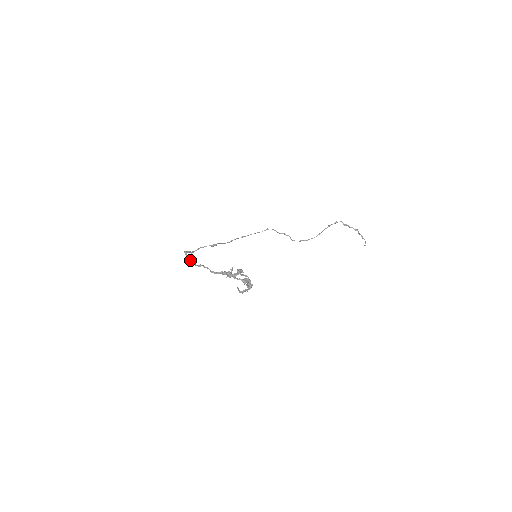
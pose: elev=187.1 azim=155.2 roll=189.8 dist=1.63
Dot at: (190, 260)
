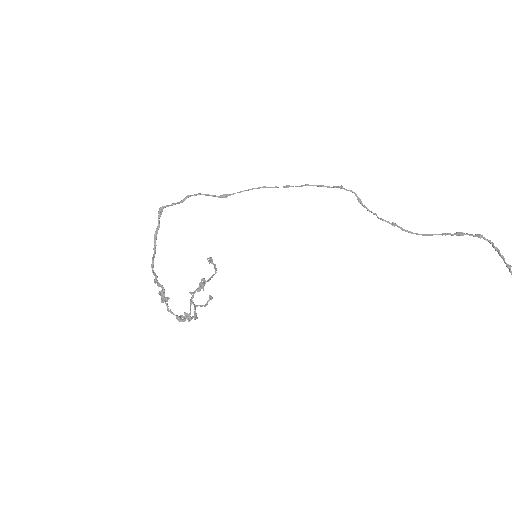
Dot at: (155, 232)
